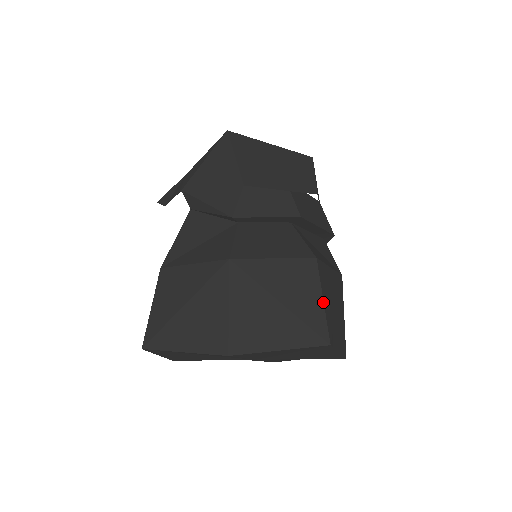
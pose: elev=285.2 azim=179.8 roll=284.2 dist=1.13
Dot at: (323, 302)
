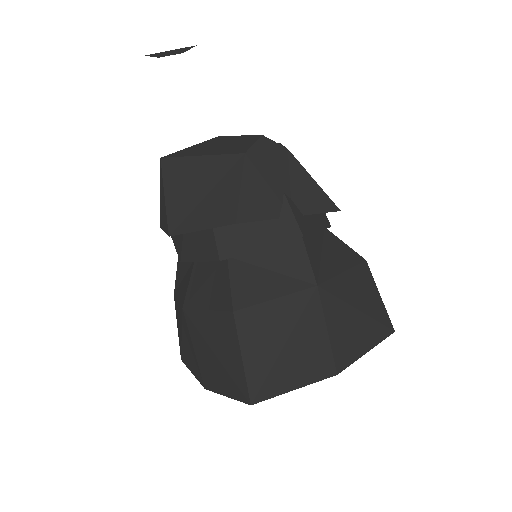
Dot at: (242, 361)
